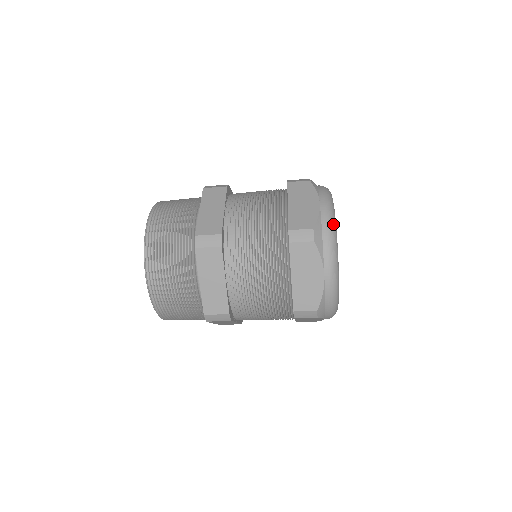
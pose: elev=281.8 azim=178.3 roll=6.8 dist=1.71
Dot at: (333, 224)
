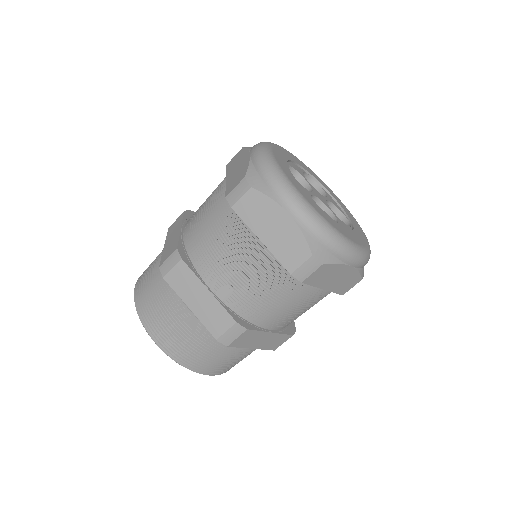
Dot at: (321, 225)
